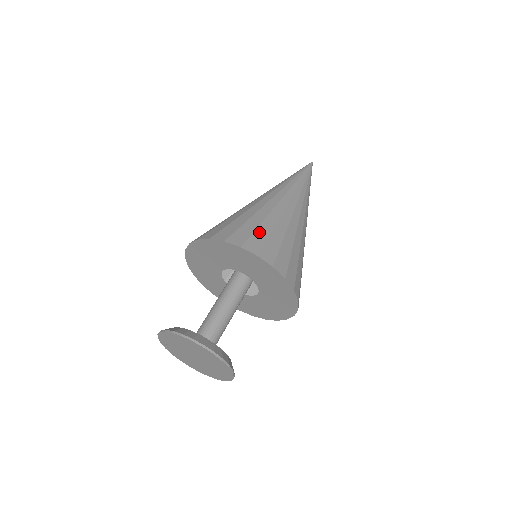
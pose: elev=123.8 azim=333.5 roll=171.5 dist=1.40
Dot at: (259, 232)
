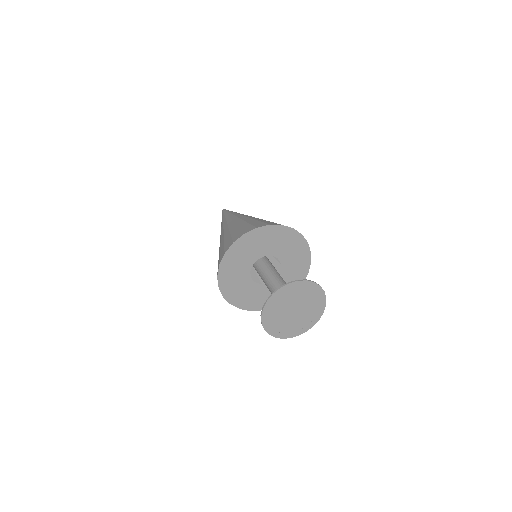
Dot at: occluded
